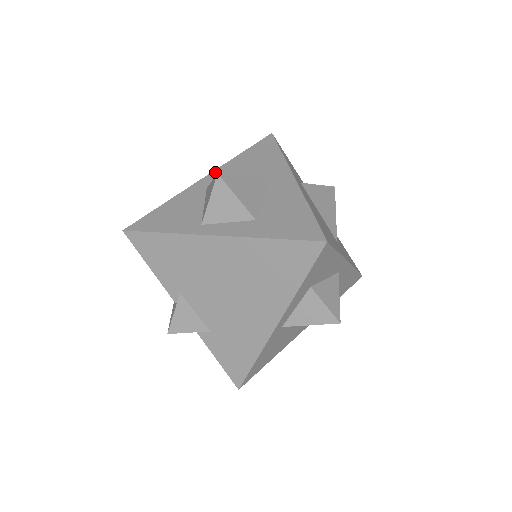
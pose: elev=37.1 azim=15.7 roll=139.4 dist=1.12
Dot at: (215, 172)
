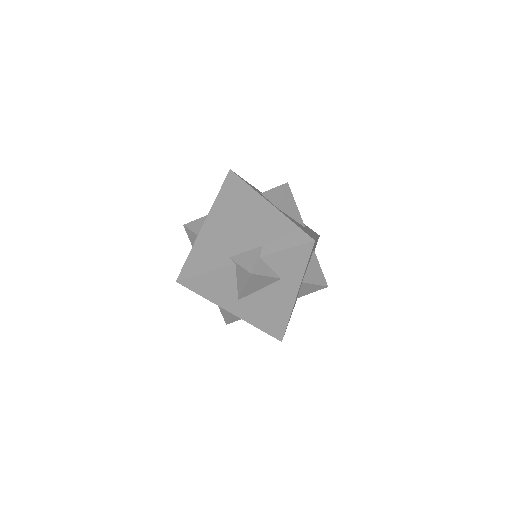
Dot at: occluded
